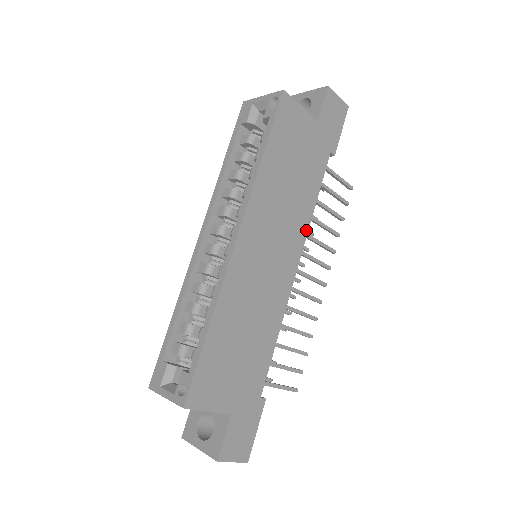
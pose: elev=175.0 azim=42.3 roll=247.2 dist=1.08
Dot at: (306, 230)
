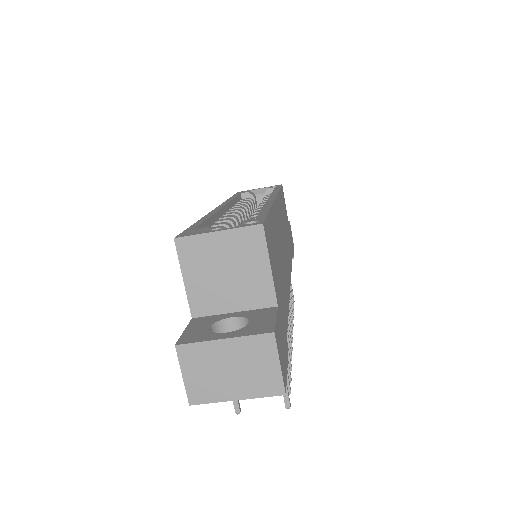
Dot at: occluded
